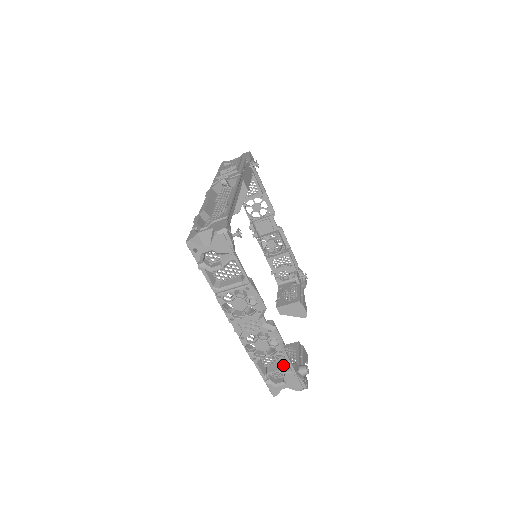
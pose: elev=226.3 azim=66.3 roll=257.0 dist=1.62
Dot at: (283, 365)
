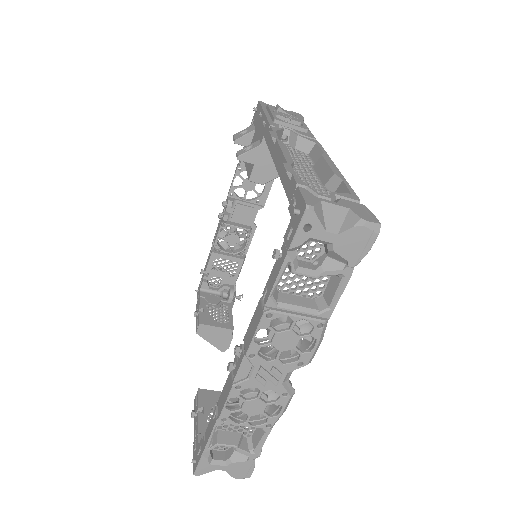
Dot at: (242, 437)
